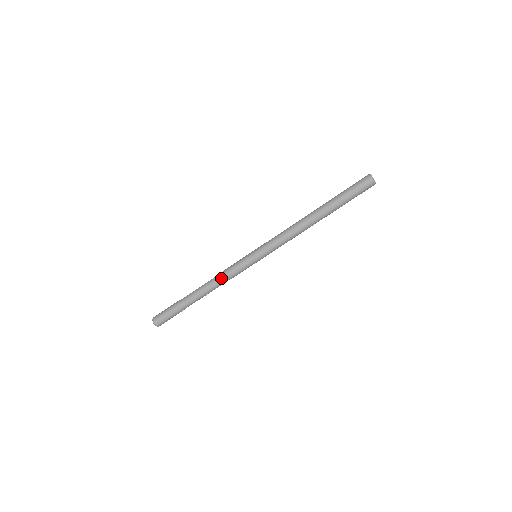
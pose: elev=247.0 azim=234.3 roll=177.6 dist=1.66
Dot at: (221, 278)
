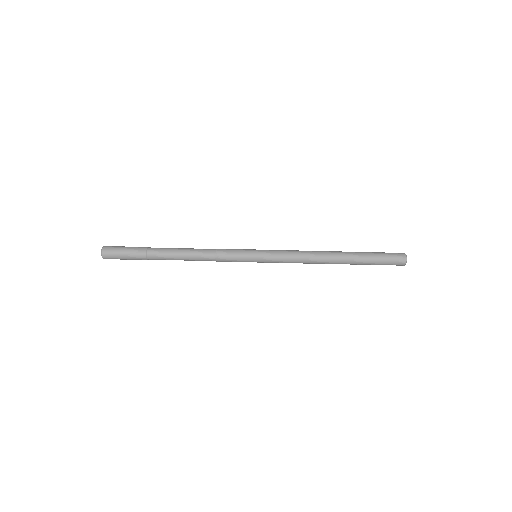
Dot at: (208, 253)
